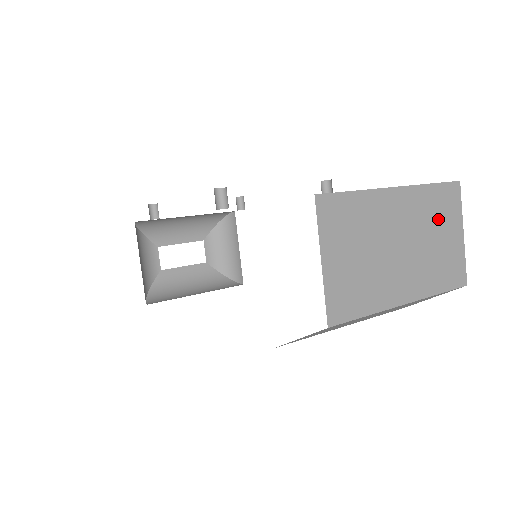
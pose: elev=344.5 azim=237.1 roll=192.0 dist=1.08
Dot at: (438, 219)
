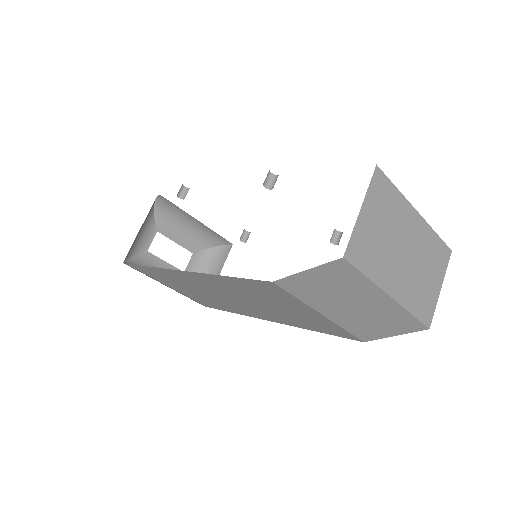
Dot at: (431, 261)
